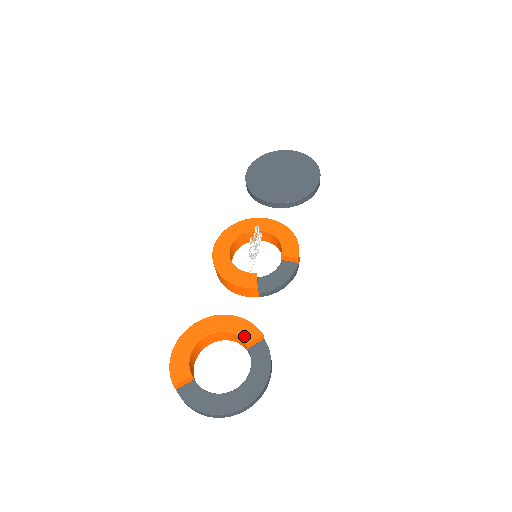
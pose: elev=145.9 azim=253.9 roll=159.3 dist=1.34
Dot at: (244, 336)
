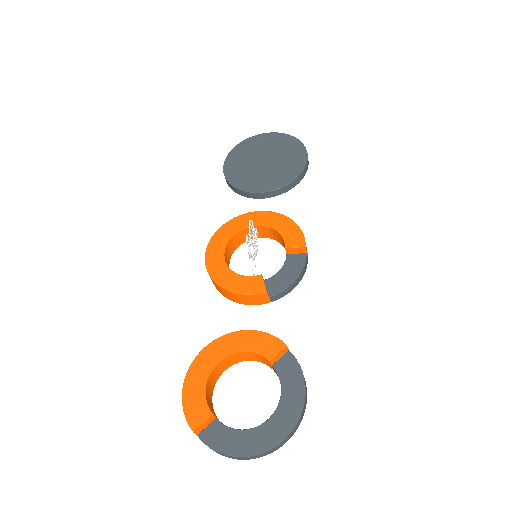
Dot at: (264, 352)
